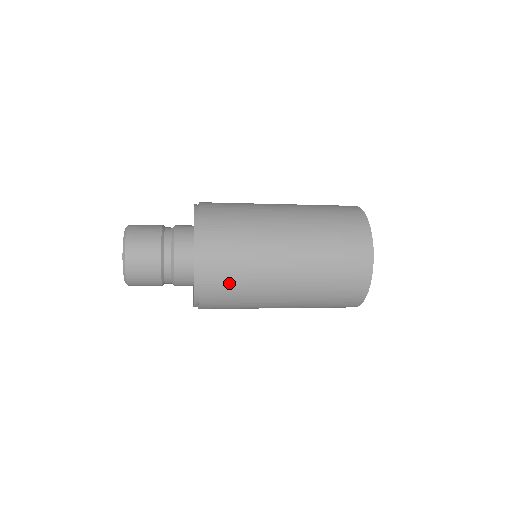
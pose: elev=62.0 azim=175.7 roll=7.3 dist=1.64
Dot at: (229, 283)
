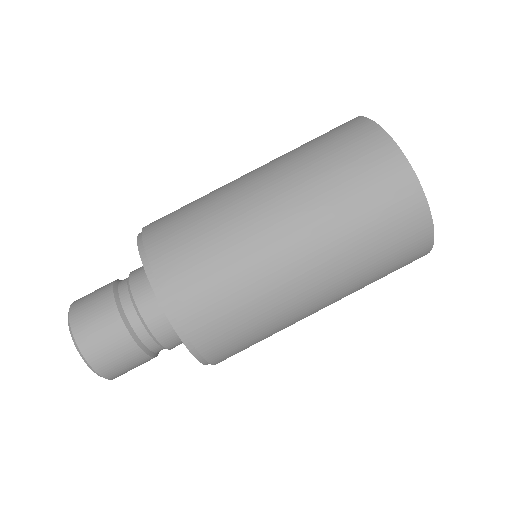
Dot at: (247, 344)
